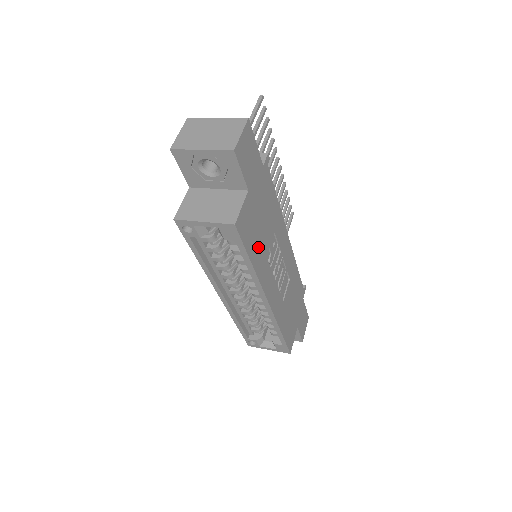
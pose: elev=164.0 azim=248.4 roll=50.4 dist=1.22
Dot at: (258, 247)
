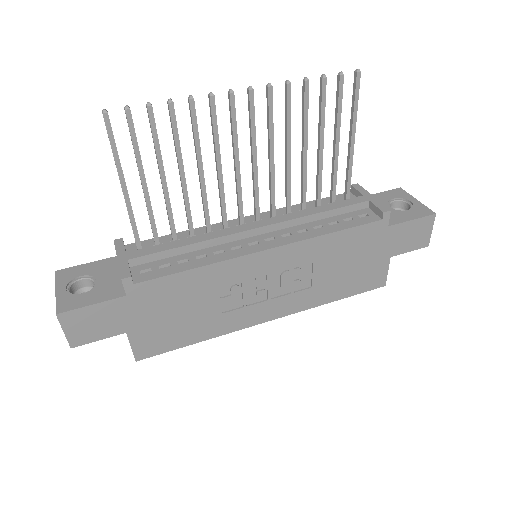
Dot at: (196, 327)
